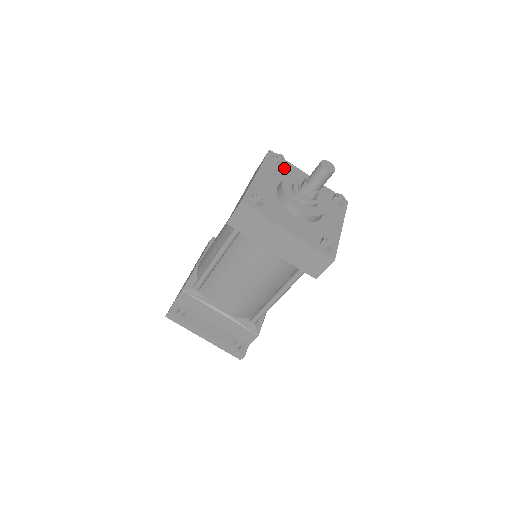
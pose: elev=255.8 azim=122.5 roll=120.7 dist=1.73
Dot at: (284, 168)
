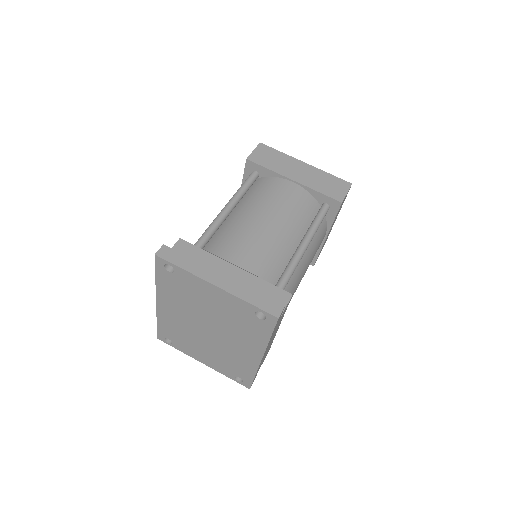
Dot at: occluded
